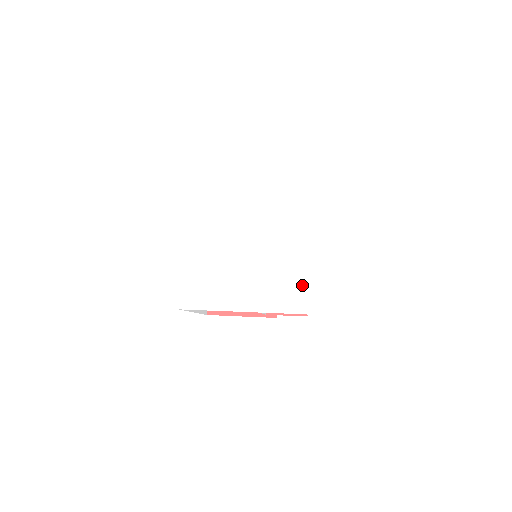
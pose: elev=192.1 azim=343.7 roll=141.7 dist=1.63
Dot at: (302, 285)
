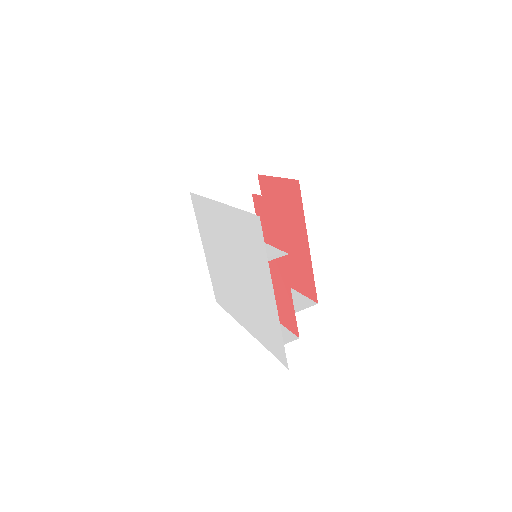
Dot at: (262, 321)
